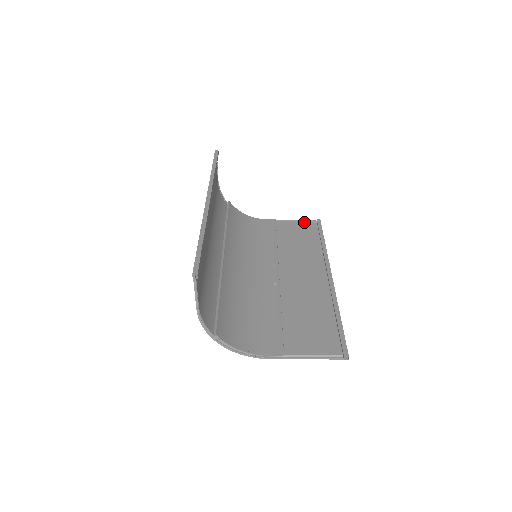
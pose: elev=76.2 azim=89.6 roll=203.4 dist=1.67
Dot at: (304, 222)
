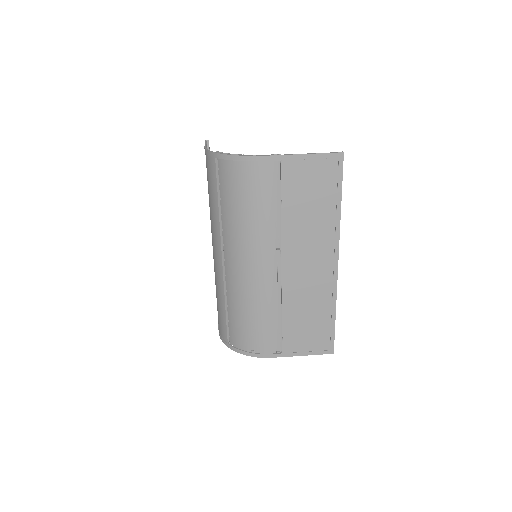
Dot at: (315, 351)
